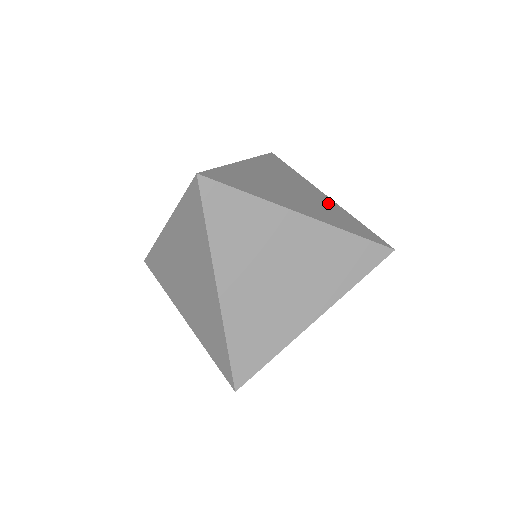
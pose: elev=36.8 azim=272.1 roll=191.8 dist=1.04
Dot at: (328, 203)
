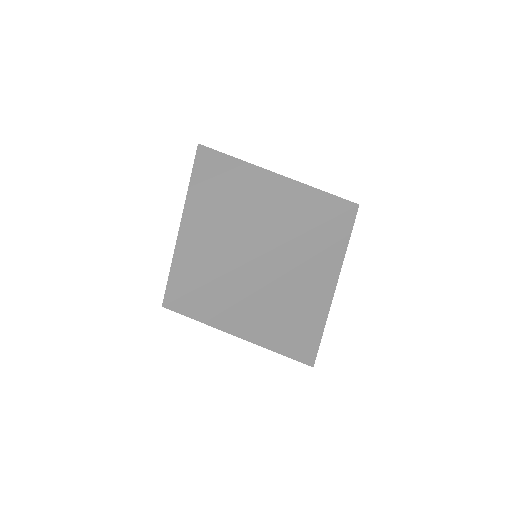
Dot at: (276, 190)
